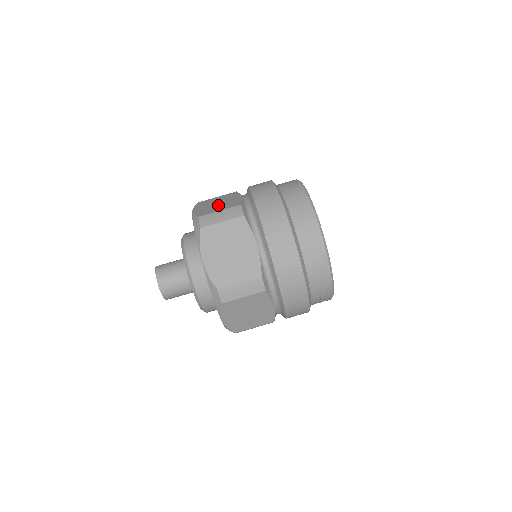
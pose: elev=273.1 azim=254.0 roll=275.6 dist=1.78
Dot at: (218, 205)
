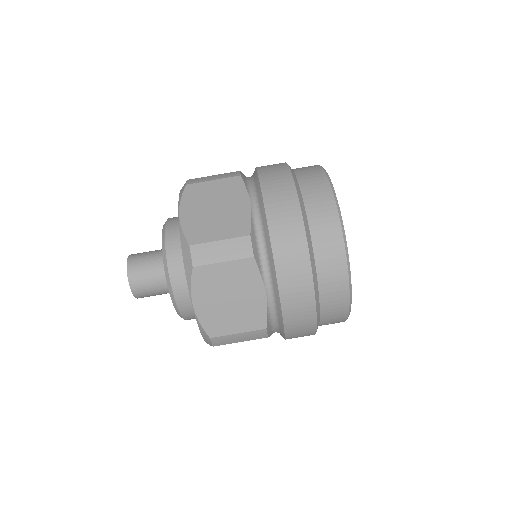
Dot at: (216, 217)
